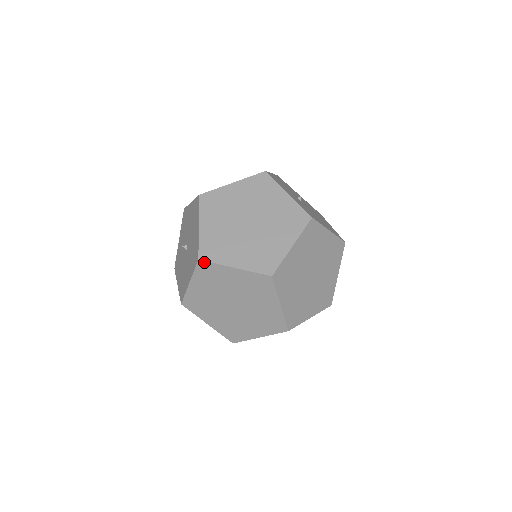
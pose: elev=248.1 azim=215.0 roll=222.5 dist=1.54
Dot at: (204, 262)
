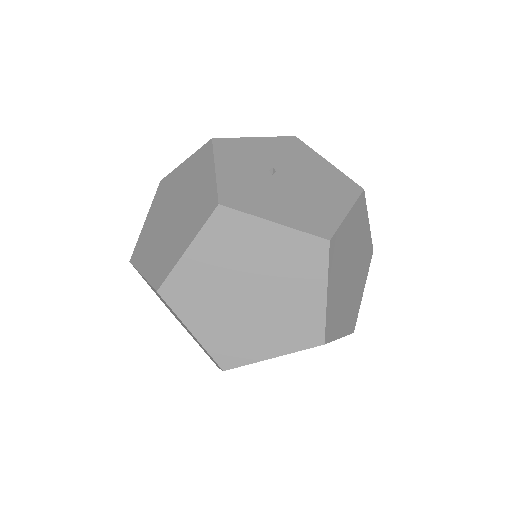
Dot at: (133, 265)
